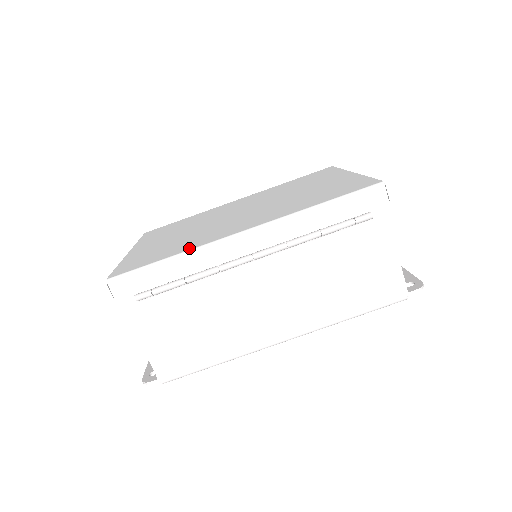
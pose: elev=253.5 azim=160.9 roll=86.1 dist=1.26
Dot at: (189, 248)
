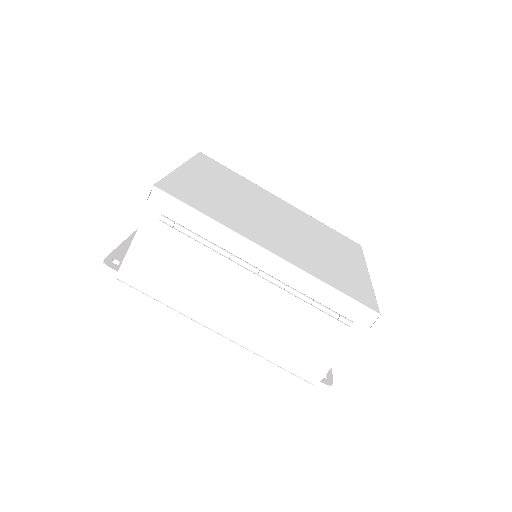
Dot at: (226, 224)
